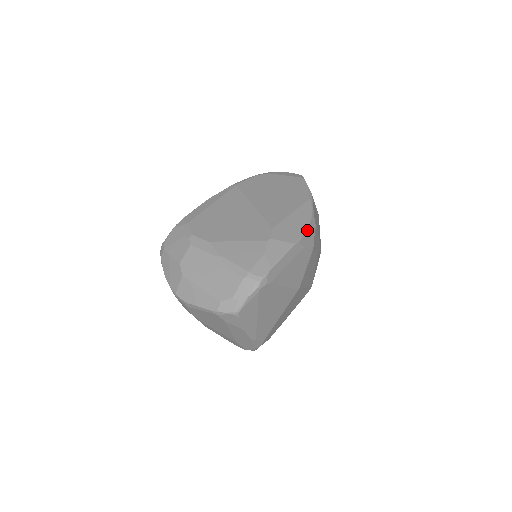
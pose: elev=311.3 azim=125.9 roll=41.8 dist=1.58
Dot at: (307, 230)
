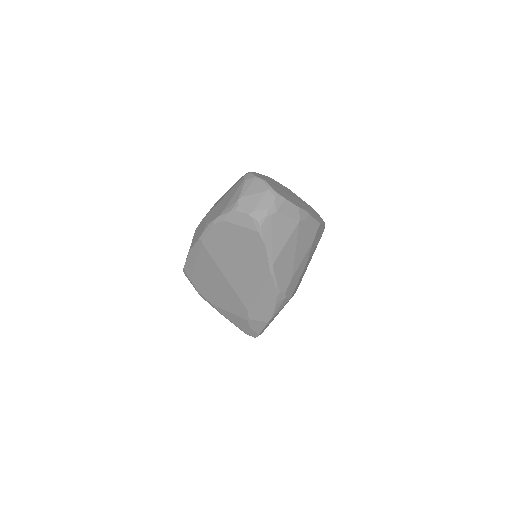
Dot at: (276, 307)
